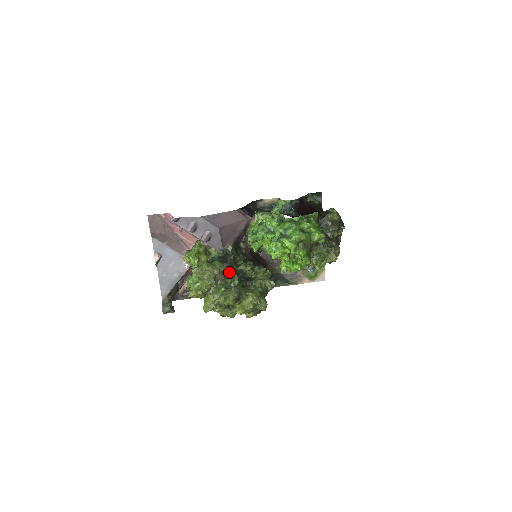
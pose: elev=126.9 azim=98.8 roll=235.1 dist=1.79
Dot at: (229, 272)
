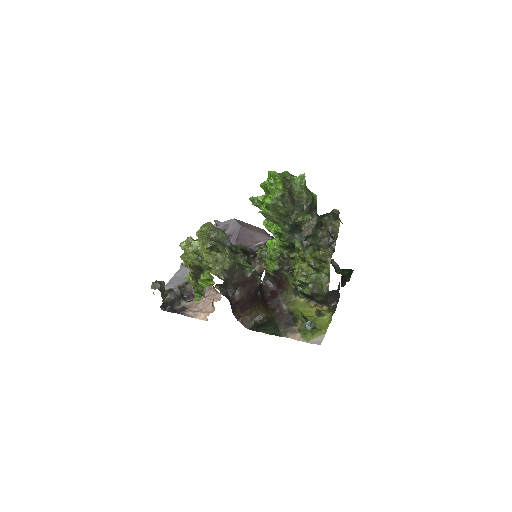
Dot at: (224, 244)
